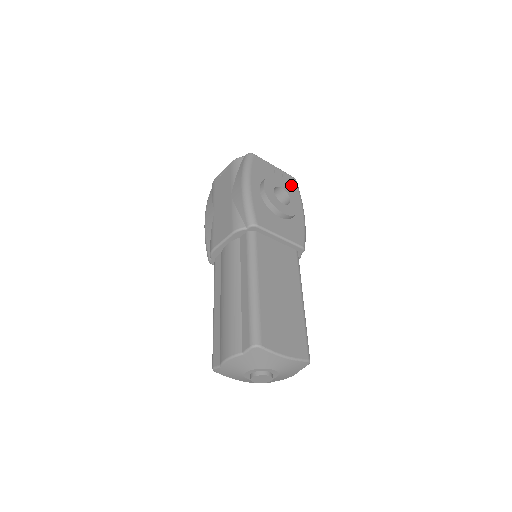
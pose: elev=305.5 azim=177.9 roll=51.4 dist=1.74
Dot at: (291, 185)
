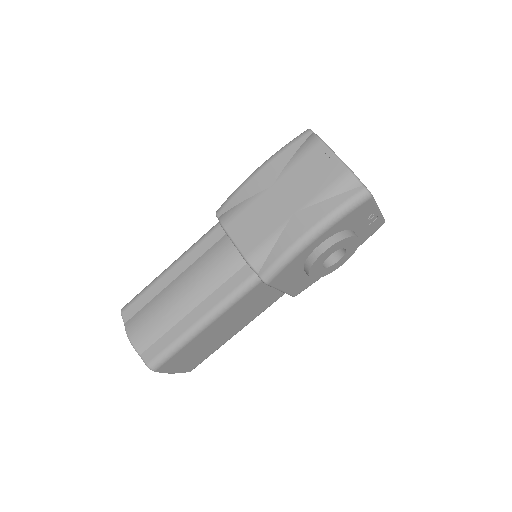
Dot at: (368, 232)
